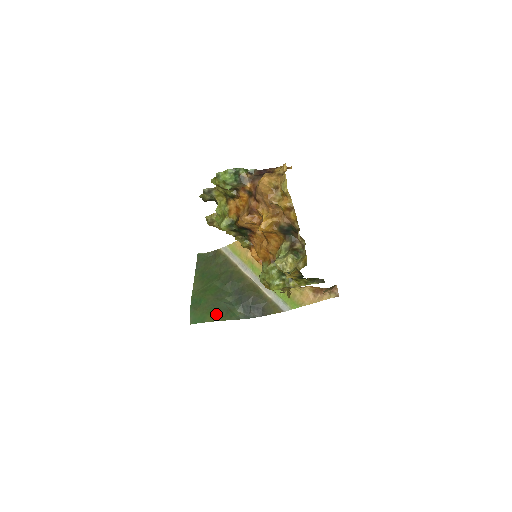
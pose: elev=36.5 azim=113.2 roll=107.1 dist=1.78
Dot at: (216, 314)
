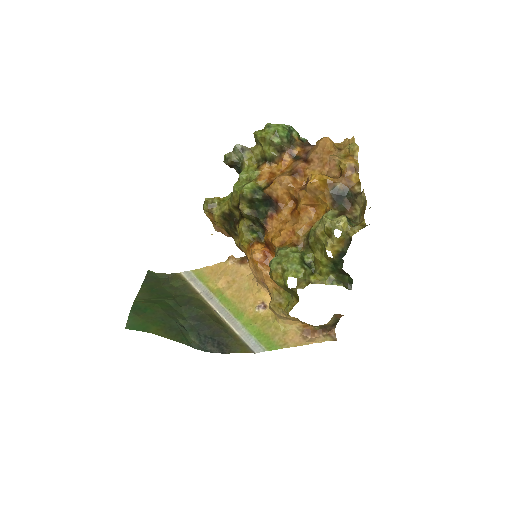
Dot at: (164, 329)
